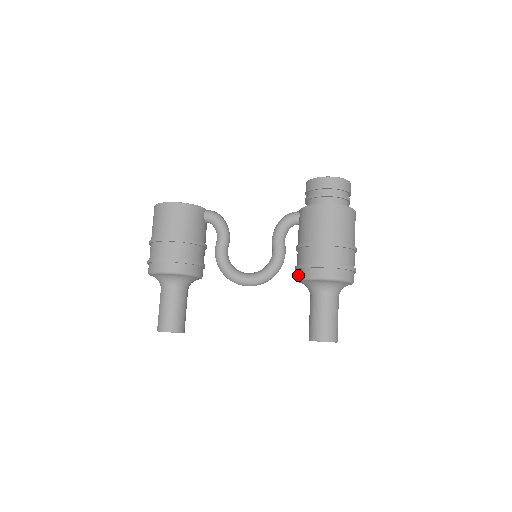
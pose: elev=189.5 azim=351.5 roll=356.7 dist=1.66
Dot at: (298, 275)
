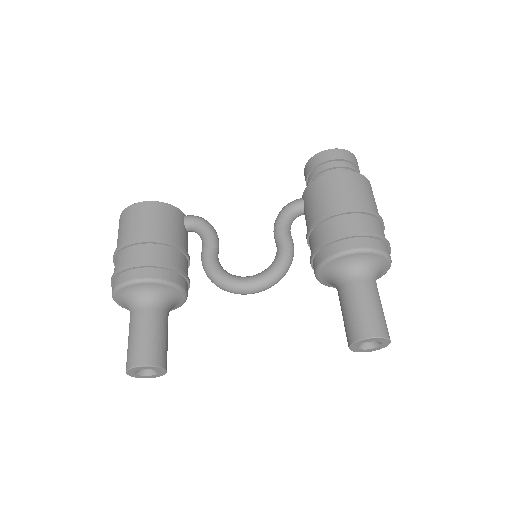
Dot at: (316, 262)
